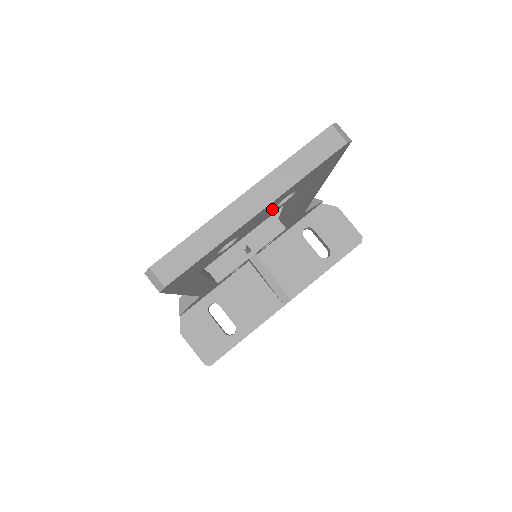
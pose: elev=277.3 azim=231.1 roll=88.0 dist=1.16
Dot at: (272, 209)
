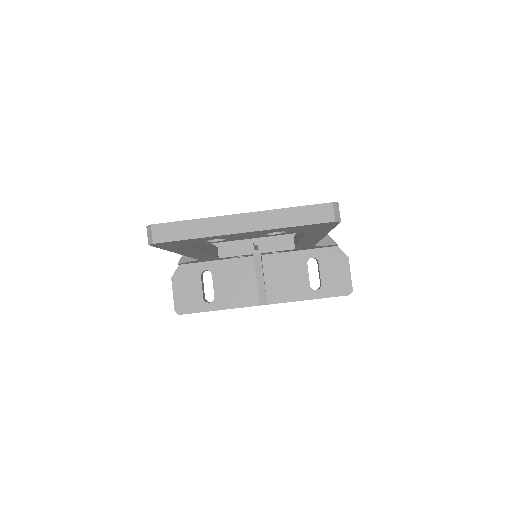
Dot at: (261, 234)
